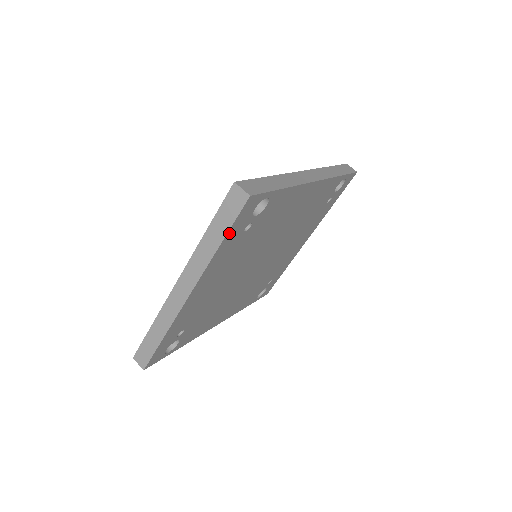
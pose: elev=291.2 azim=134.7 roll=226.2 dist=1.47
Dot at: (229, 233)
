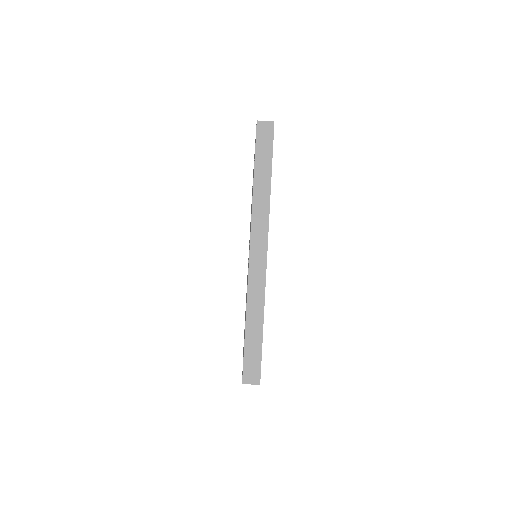
Dot at: occluded
